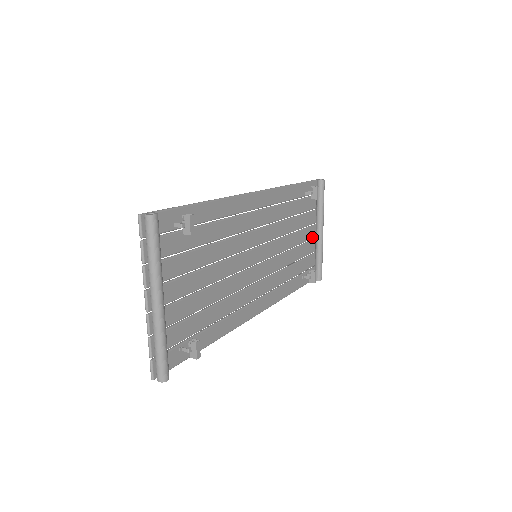
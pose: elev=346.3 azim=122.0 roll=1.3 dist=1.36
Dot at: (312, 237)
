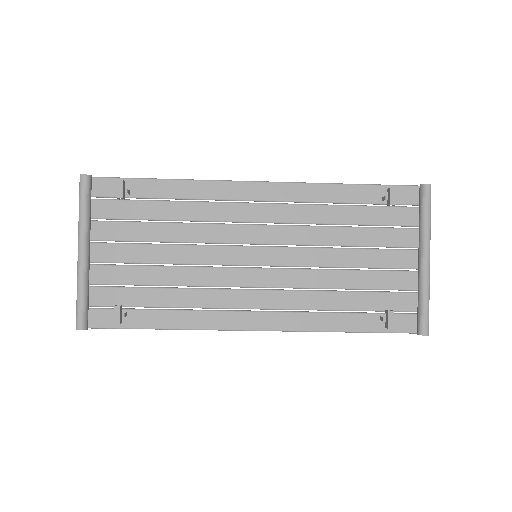
Dot at: (409, 266)
